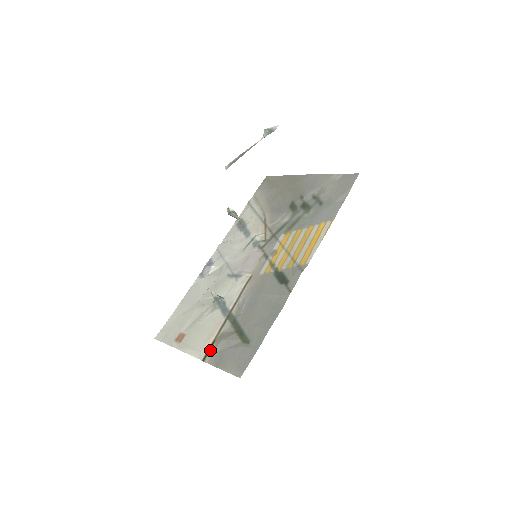
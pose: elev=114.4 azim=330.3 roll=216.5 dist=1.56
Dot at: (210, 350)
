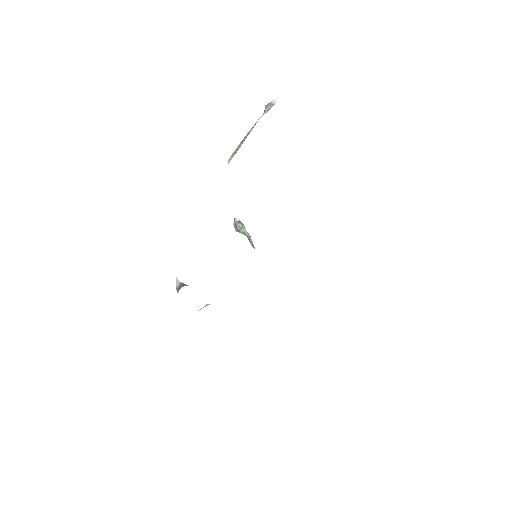
Dot at: occluded
